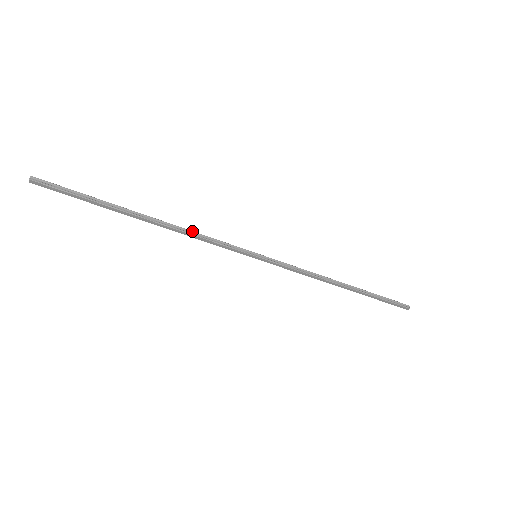
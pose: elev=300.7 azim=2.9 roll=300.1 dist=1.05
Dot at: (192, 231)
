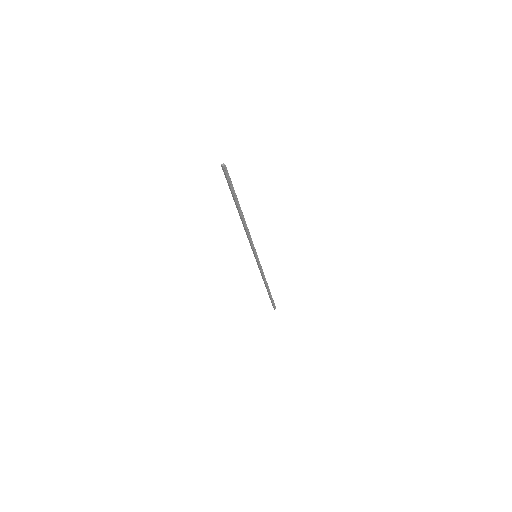
Dot at: (249, 232)
